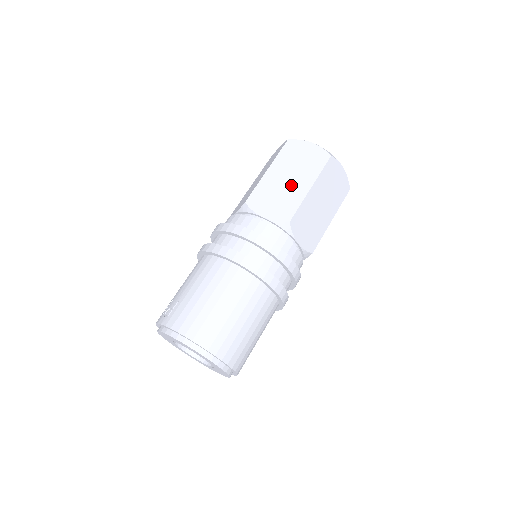
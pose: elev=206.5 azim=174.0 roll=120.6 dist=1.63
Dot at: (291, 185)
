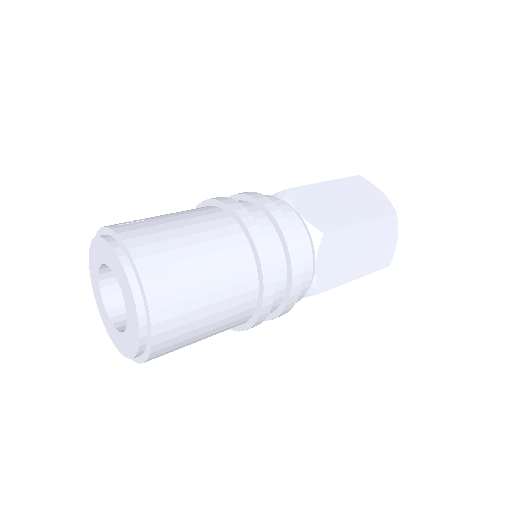
Dot at: (343, 207)
